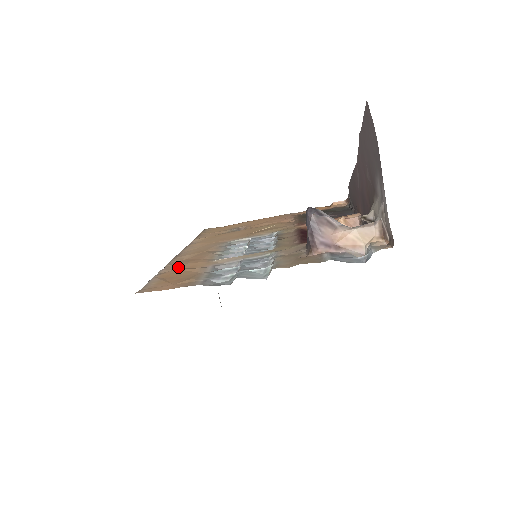
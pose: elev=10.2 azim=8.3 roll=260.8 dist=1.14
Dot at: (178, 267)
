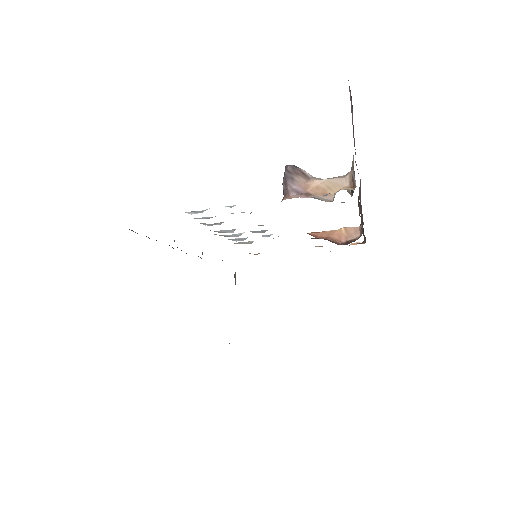
Dot at: occluded
